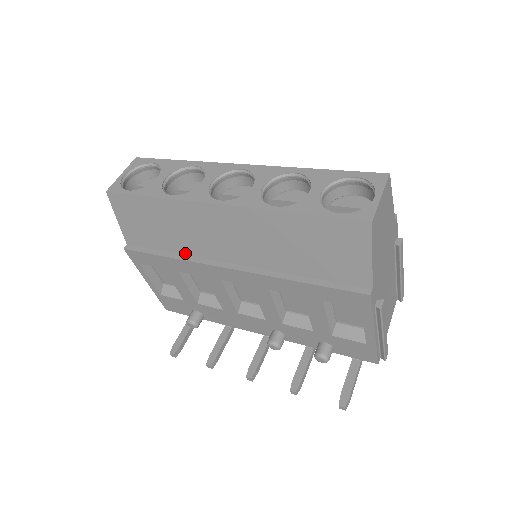
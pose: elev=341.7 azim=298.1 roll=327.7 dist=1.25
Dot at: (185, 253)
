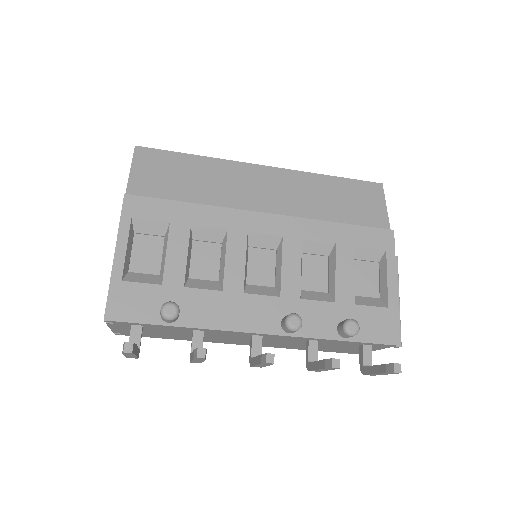
Dot at: occluded
